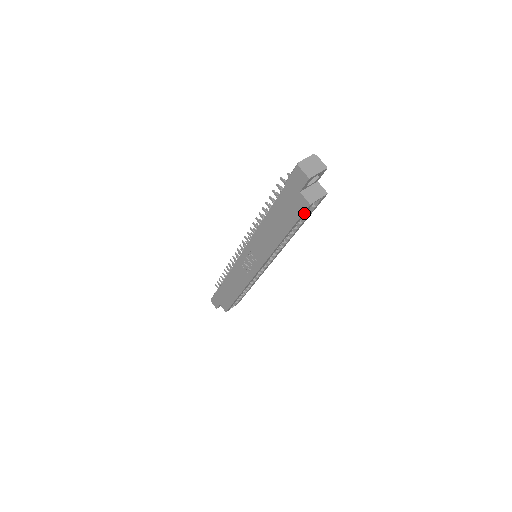
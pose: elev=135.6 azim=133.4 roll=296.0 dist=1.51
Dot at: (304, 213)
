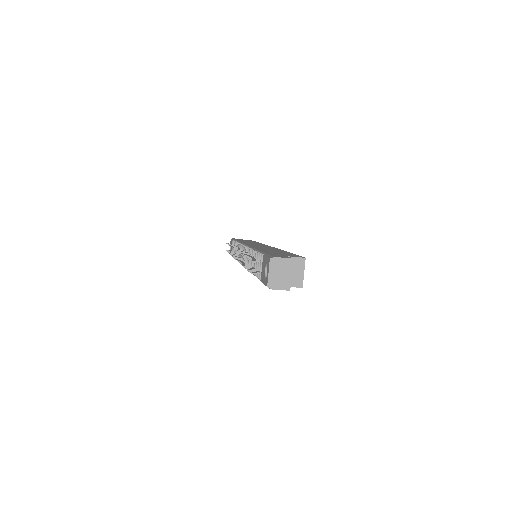
Dot at: occluded
